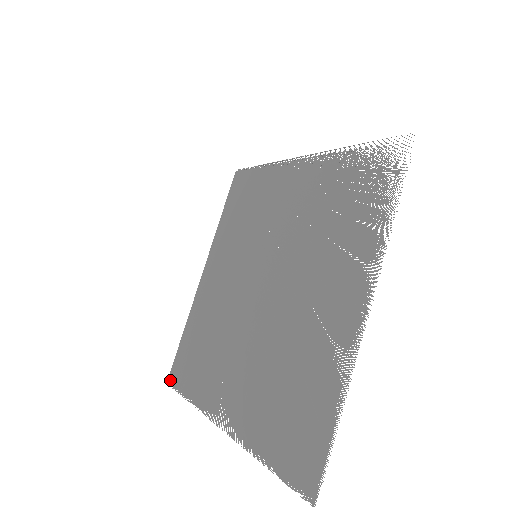
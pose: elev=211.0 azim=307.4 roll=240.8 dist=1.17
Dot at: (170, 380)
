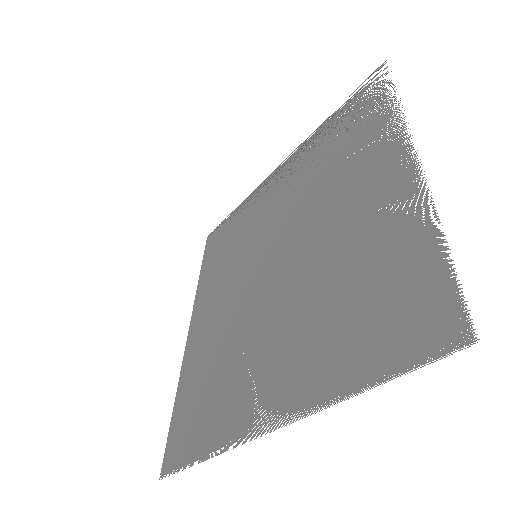
Dot at: (165, 470)
